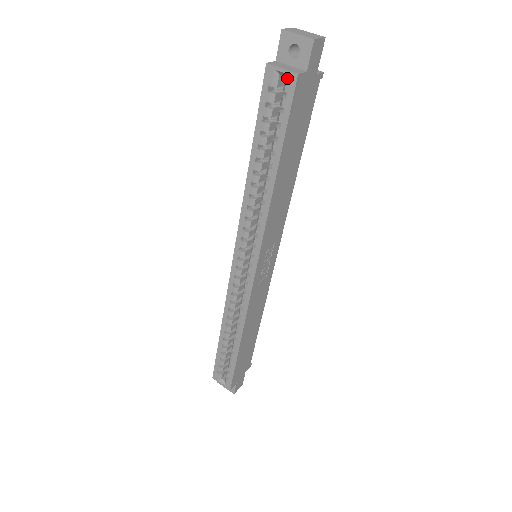
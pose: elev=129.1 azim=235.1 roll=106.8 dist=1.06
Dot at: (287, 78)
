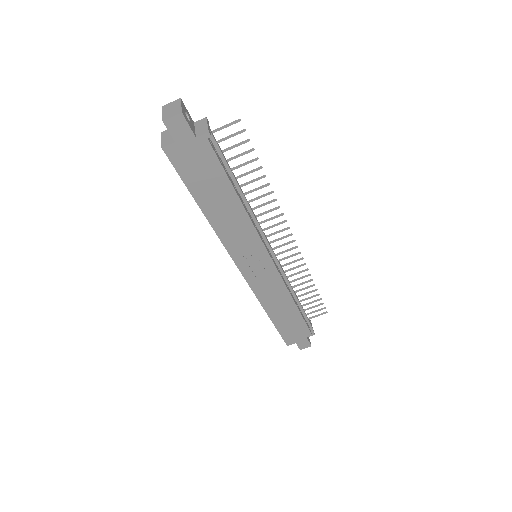
Dot at: occluded
